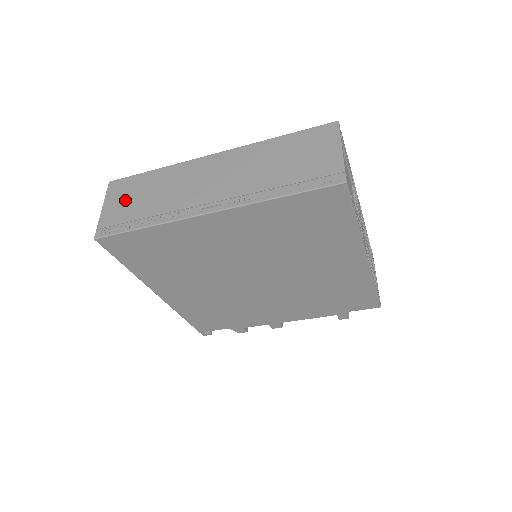
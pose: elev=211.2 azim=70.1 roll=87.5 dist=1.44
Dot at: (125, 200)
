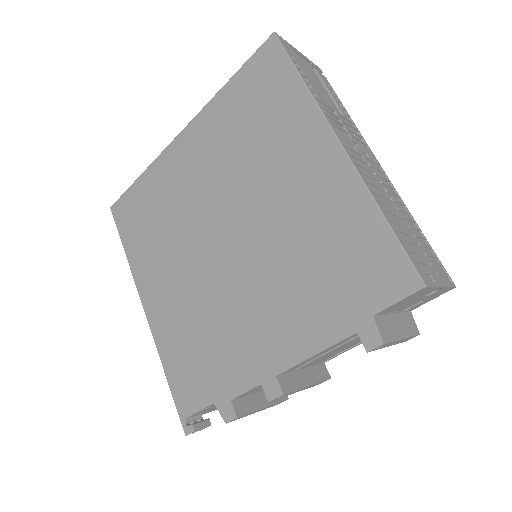
Dot at: occluded
